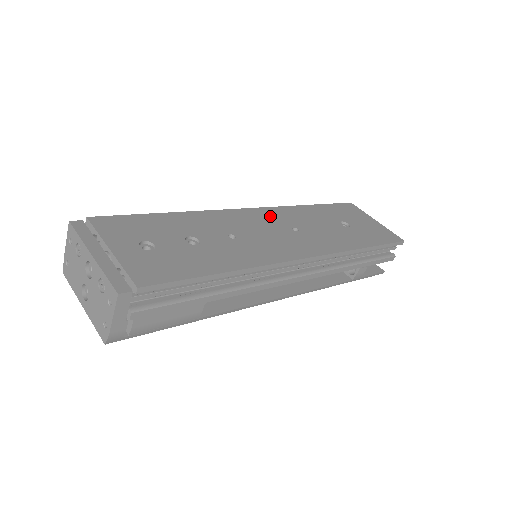
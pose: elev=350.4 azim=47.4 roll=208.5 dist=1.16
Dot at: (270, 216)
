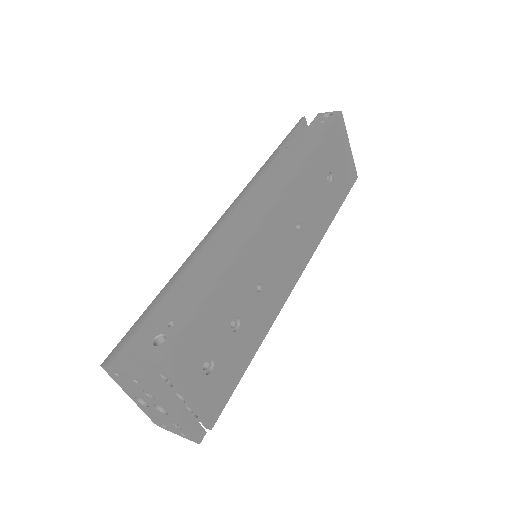
Dot at: (284, 213)
